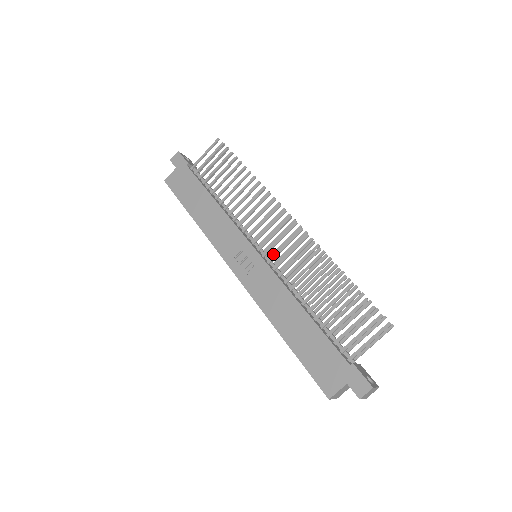
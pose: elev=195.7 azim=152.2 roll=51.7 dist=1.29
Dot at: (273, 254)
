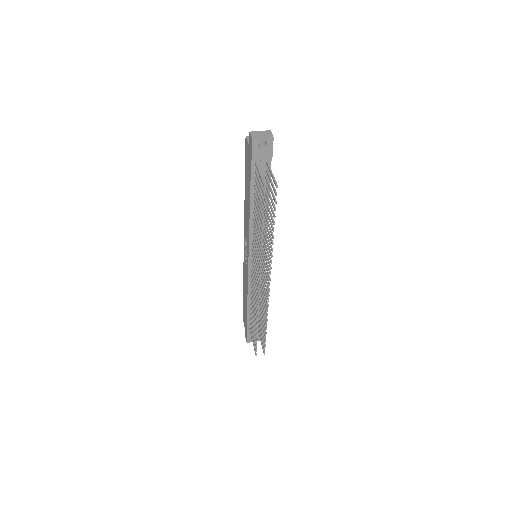
Dot at: (262, 268)
